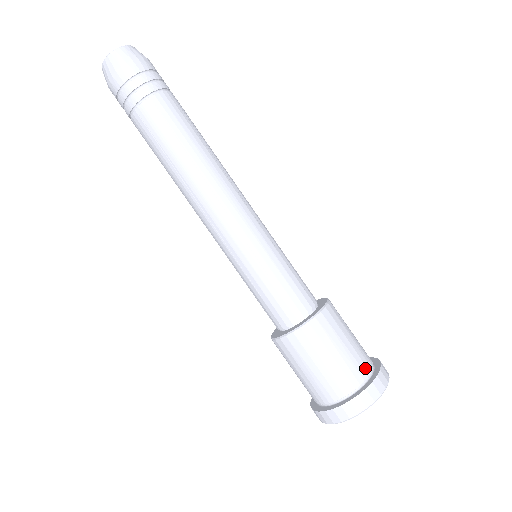
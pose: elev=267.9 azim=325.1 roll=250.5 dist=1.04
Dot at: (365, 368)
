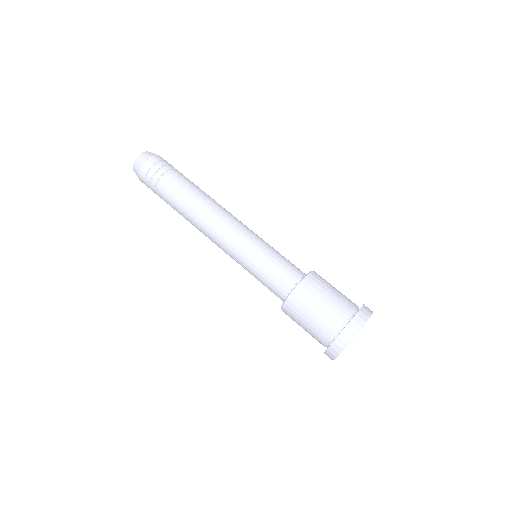
Dot at: (344, 315)
